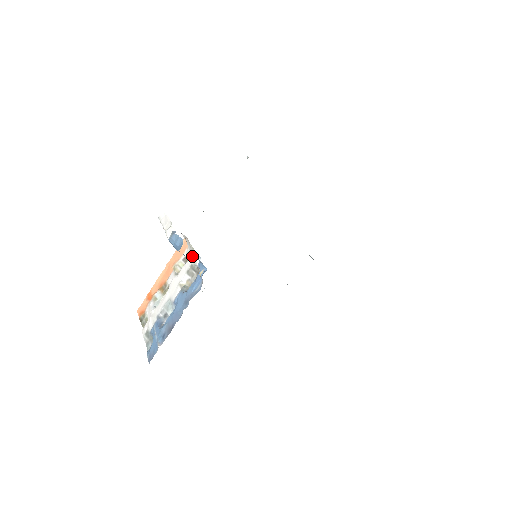
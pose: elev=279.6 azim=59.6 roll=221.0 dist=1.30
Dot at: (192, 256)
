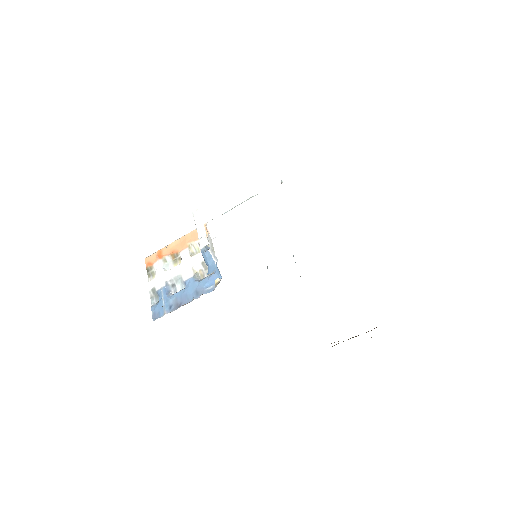
Dot at: (210, 253)
